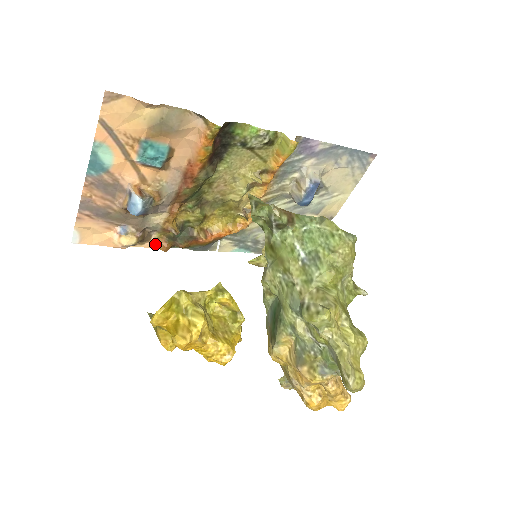
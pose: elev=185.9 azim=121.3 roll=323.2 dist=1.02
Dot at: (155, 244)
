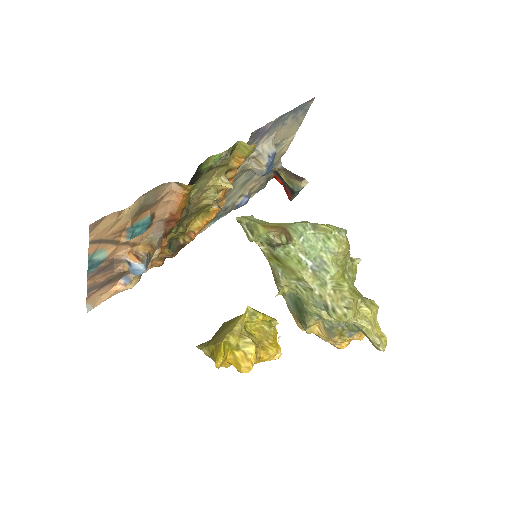
Dot at: (150, 266)
